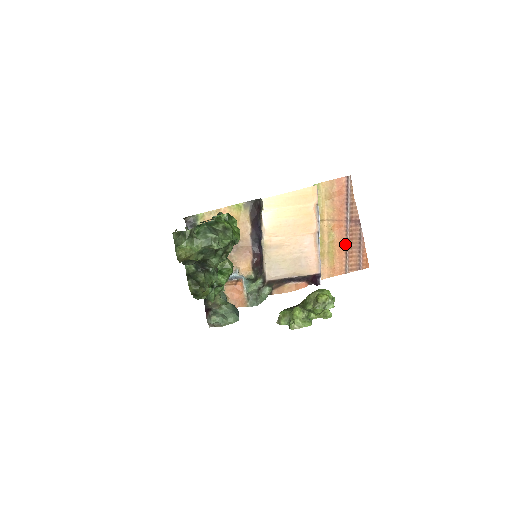
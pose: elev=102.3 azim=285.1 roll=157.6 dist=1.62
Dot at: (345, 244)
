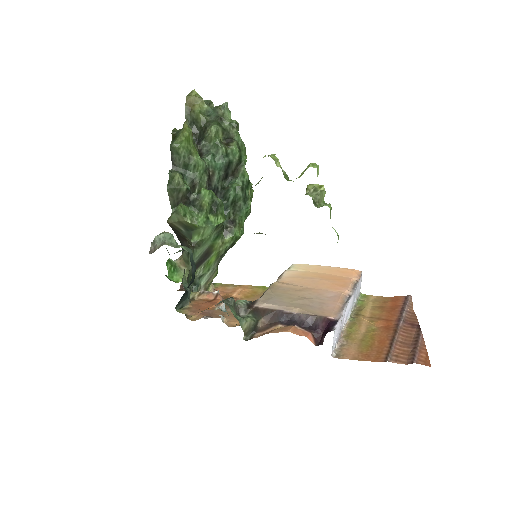
Dot at: (391, 337)
